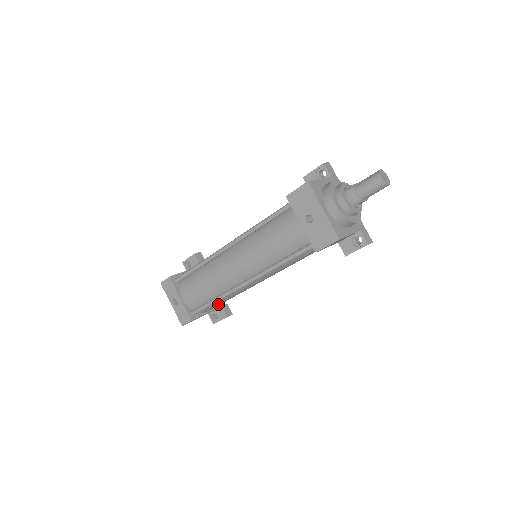
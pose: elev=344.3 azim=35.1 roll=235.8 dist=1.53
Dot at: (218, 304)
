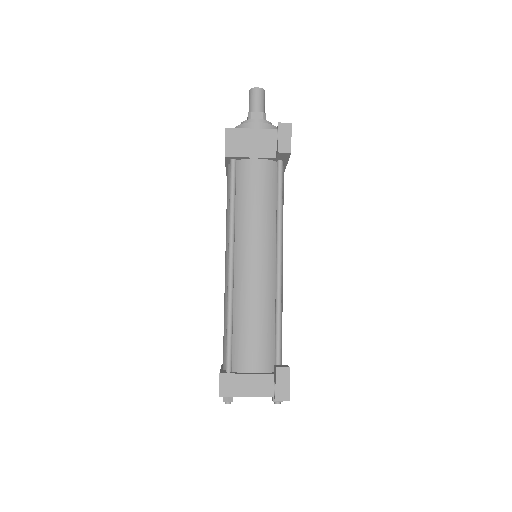
Dot at: (247, 340)
